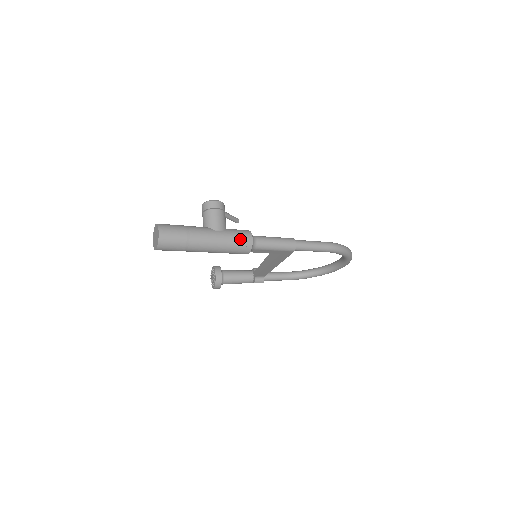
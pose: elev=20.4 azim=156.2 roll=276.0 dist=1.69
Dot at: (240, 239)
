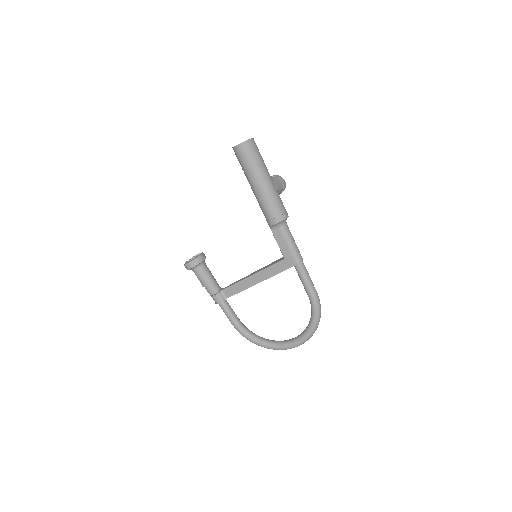
Dot at: (282, 206)
